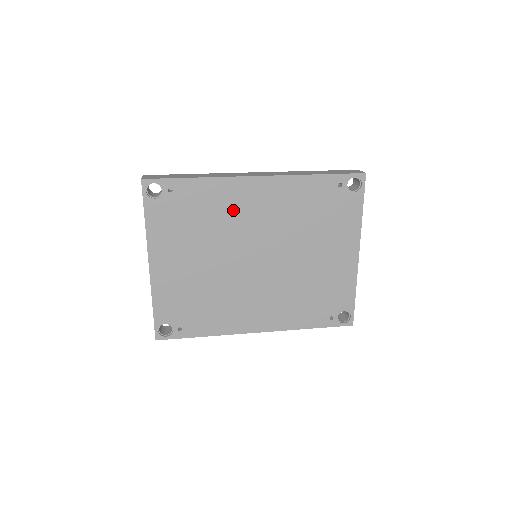
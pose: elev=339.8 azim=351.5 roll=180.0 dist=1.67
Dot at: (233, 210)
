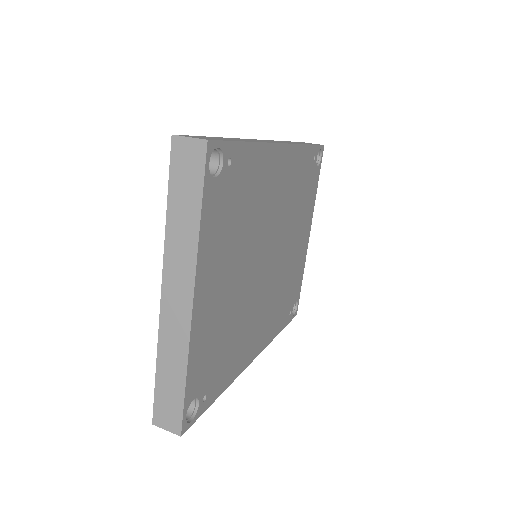
Dot at: (265, 192)
